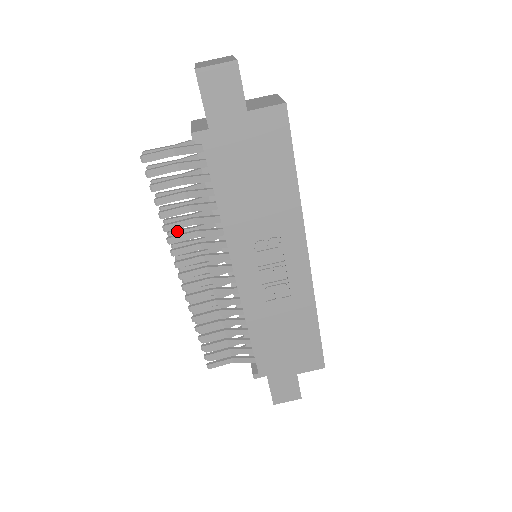
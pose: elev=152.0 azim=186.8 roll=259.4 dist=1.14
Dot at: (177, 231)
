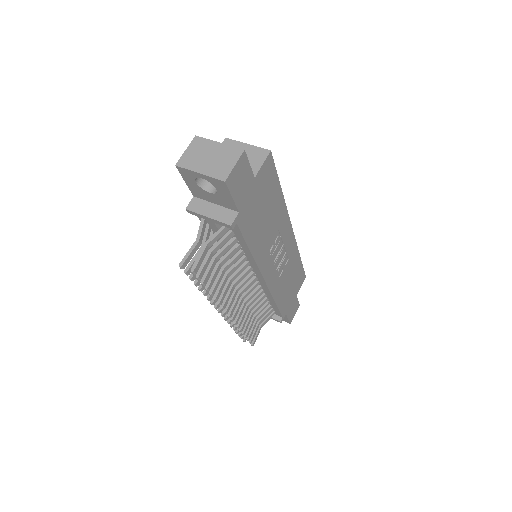
Dot at: occluded
